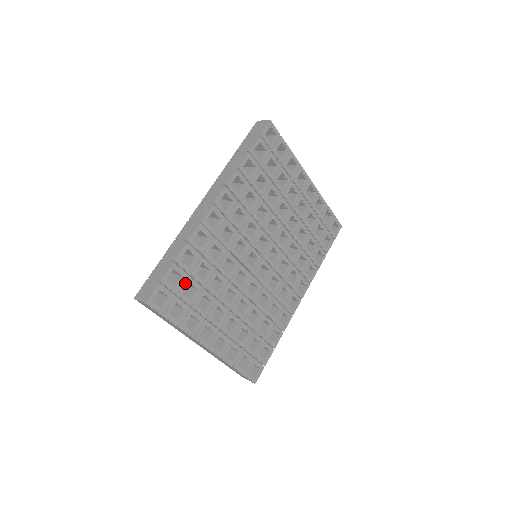
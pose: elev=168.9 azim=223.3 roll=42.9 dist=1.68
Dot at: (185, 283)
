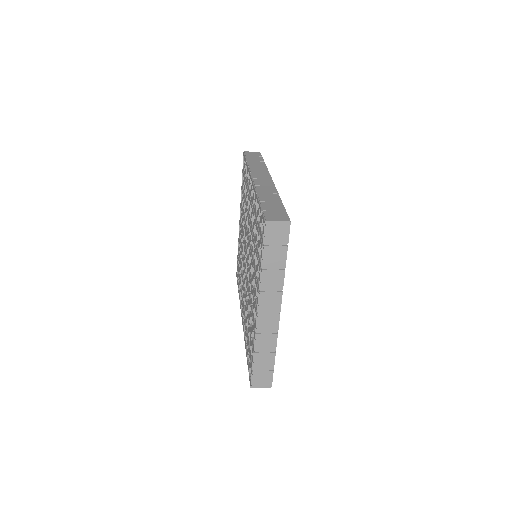
Dot at: occluded
